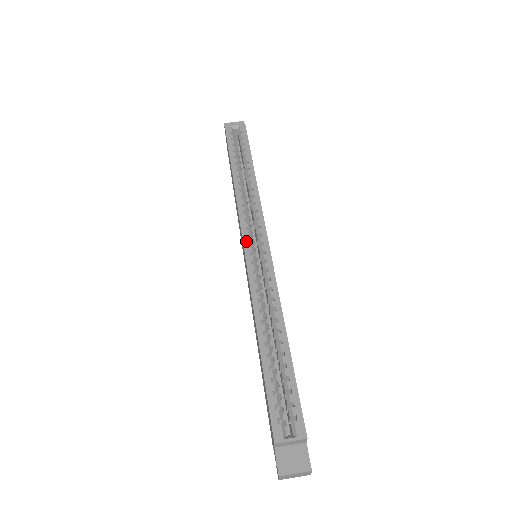
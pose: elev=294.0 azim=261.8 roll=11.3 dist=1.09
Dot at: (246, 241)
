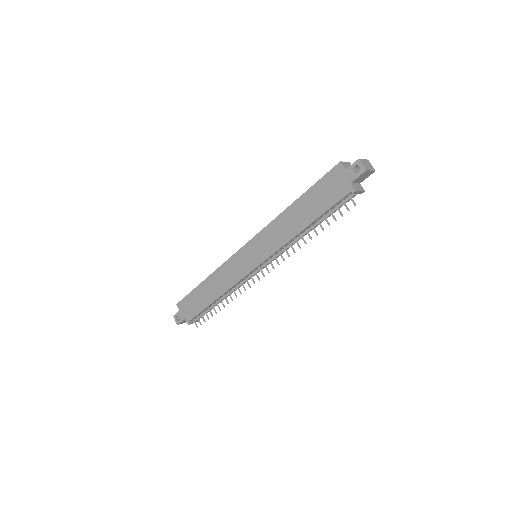
Dot at: (243, 247)
